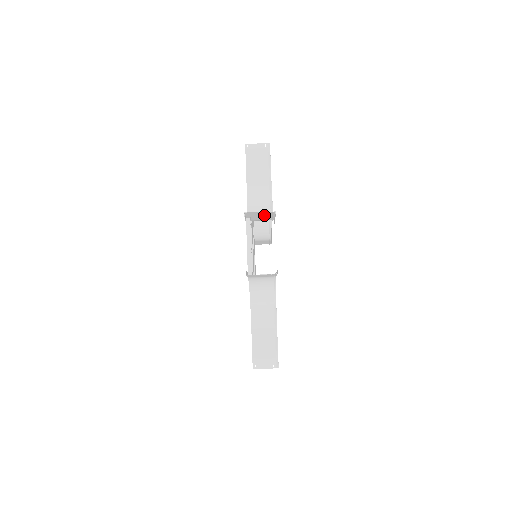
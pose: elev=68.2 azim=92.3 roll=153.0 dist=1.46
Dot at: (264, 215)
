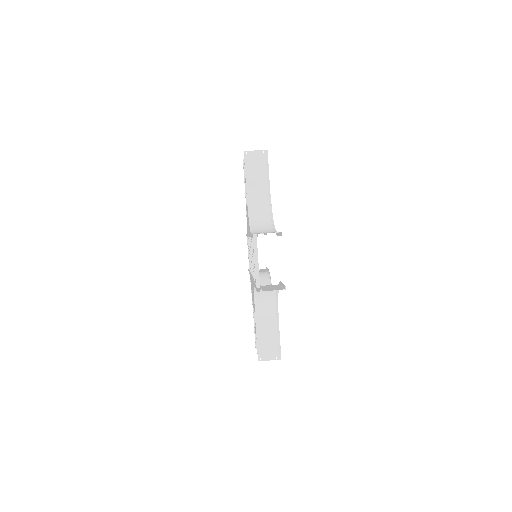
Dot at: occluded
